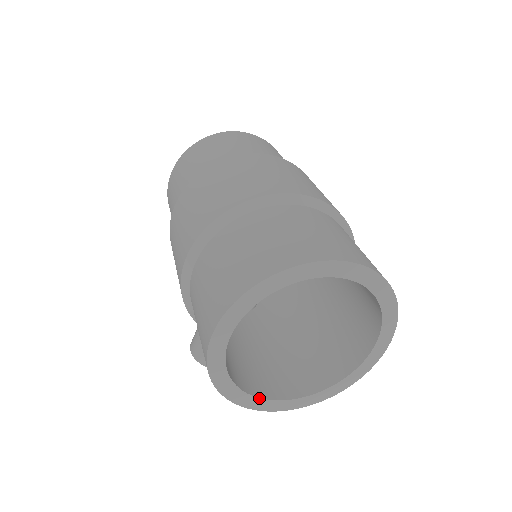
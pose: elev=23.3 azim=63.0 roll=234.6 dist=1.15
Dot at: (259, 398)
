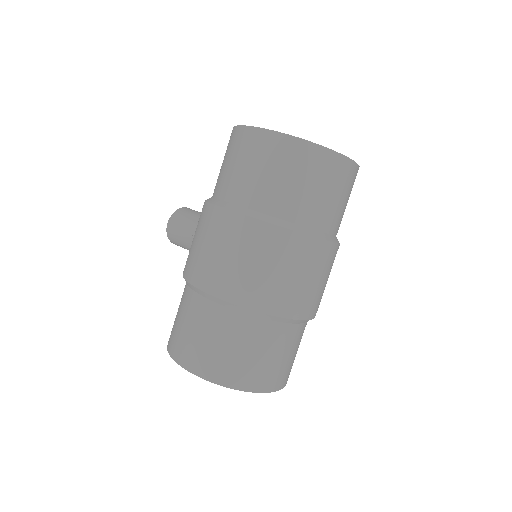
Dot at: occluded
